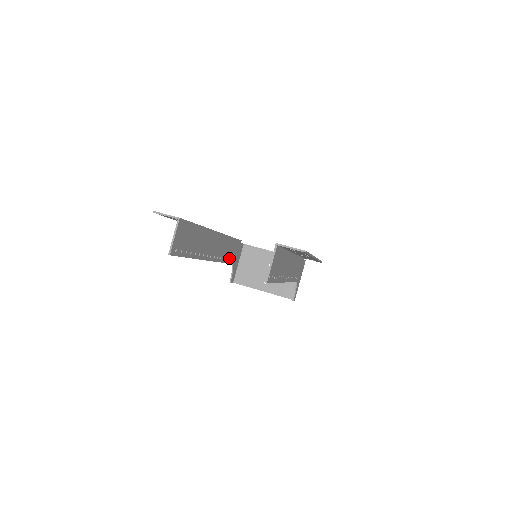
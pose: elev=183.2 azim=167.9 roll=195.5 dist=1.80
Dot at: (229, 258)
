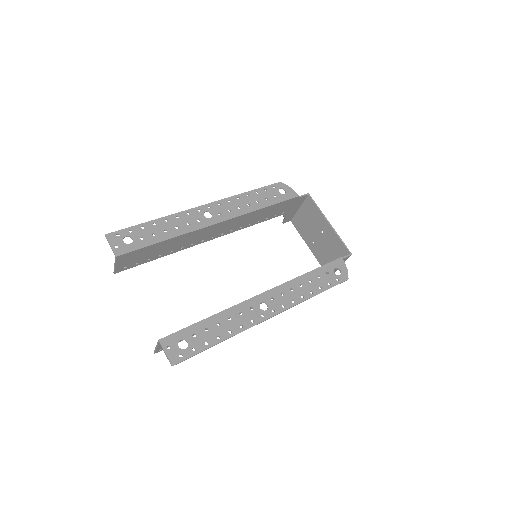
Dot at: (268, 217)
